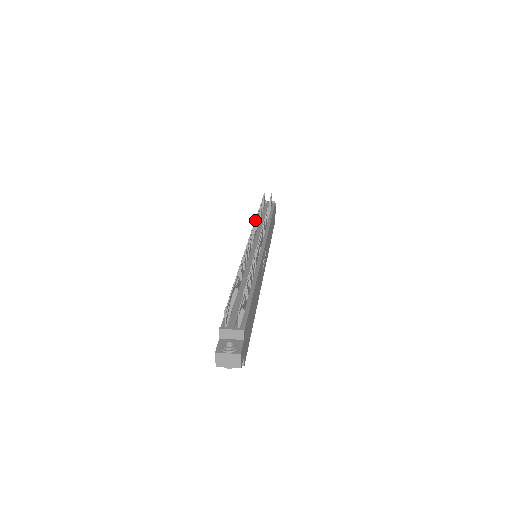
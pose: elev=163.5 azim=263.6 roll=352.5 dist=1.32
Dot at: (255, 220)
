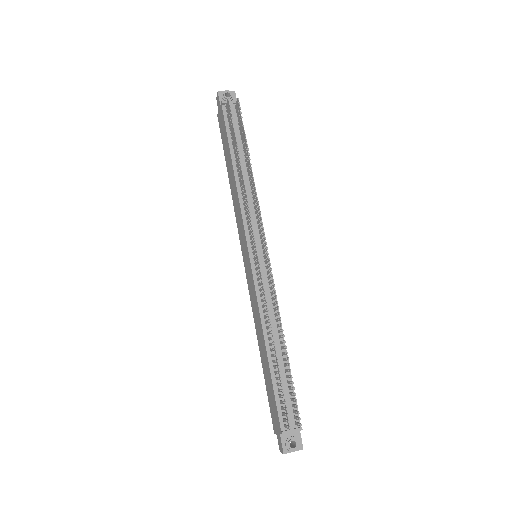
Dot at: (247, 204)
